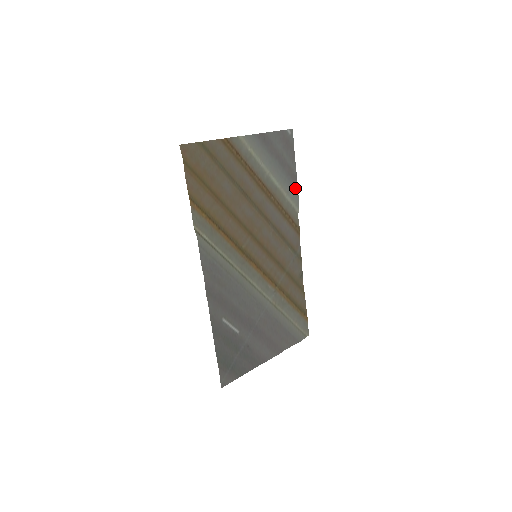
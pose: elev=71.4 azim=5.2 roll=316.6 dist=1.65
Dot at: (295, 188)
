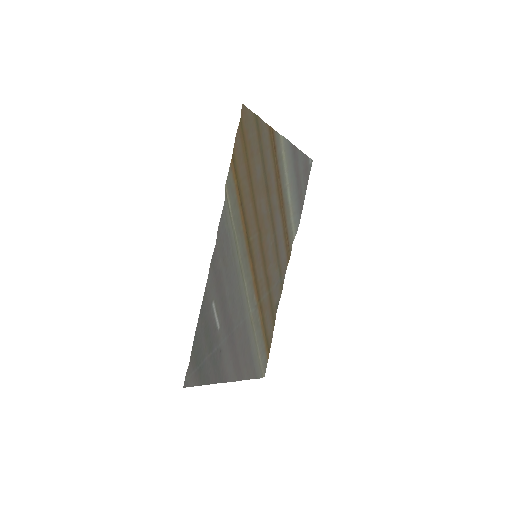
Dot at: (299, 214)
